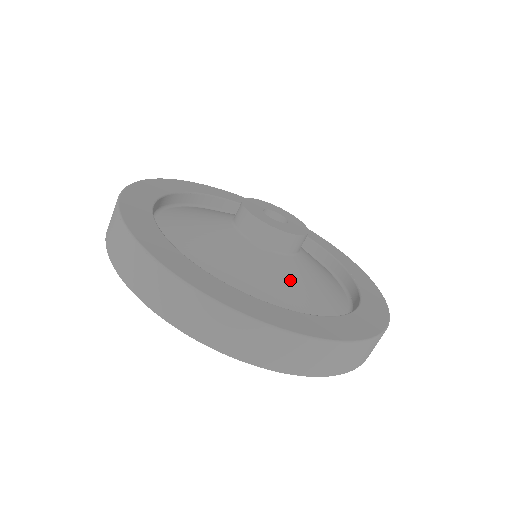
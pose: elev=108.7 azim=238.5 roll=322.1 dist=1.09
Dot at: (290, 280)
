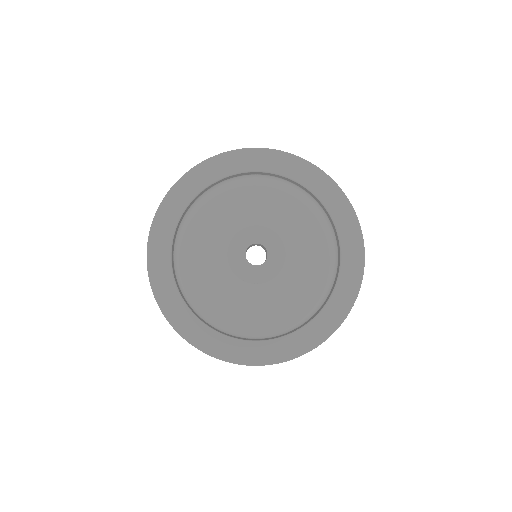
Dot at: (276, 300)
